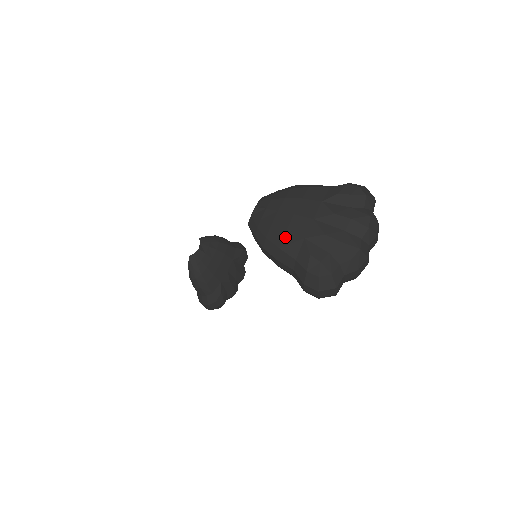
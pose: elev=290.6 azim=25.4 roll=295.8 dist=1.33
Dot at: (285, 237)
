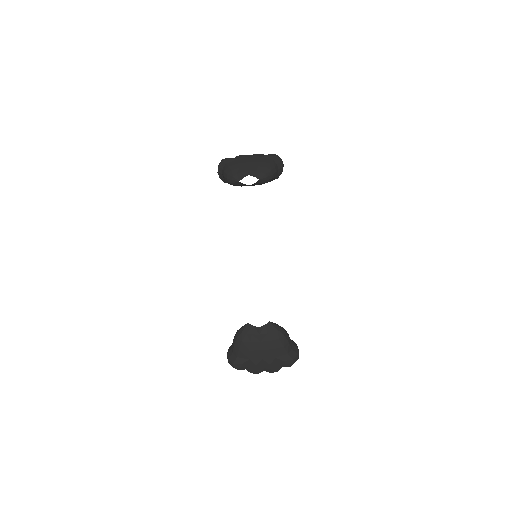
Dot at: (246, 351)
